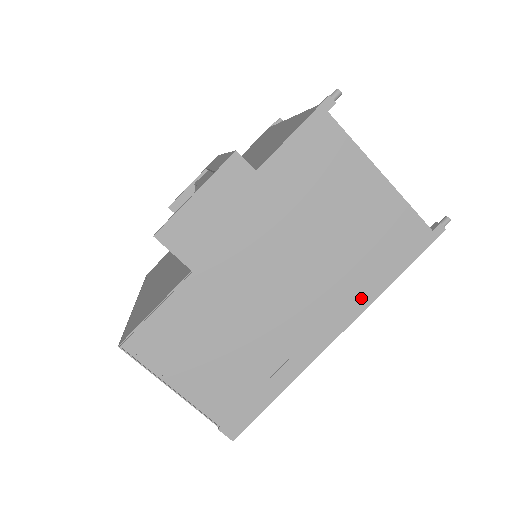
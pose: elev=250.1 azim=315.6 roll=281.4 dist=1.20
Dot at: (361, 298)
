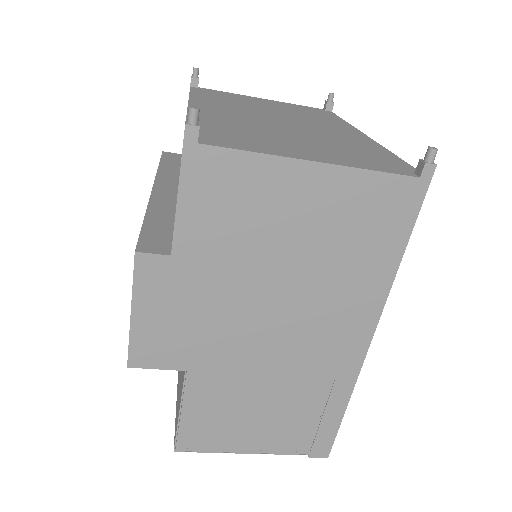
Dot at: (375, 292)
